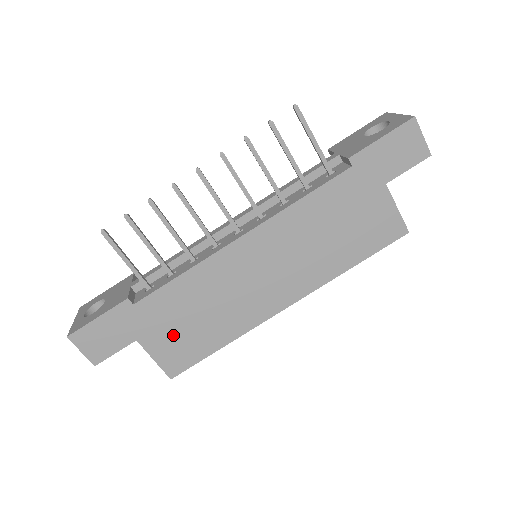
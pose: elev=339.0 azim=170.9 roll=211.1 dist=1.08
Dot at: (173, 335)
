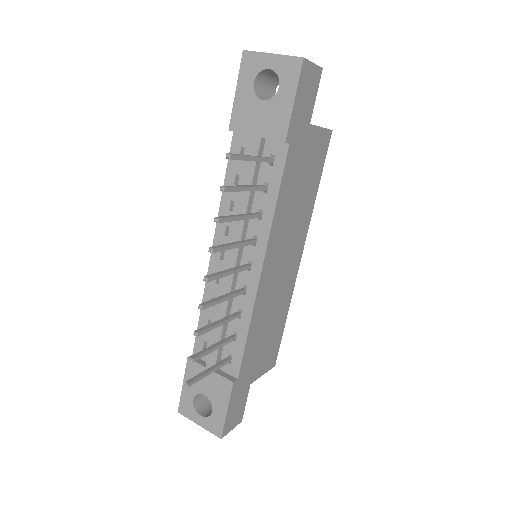
Dot at: (263, 354)
